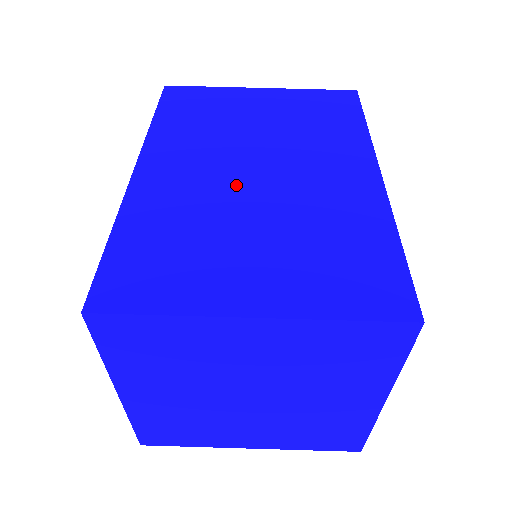
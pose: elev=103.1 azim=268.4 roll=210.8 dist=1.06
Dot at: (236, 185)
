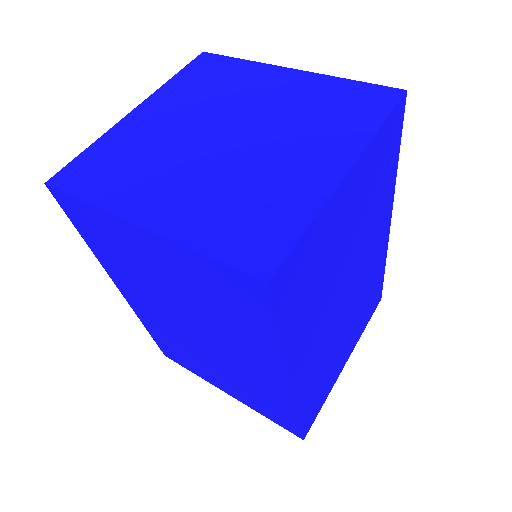
Dot at: occluded
